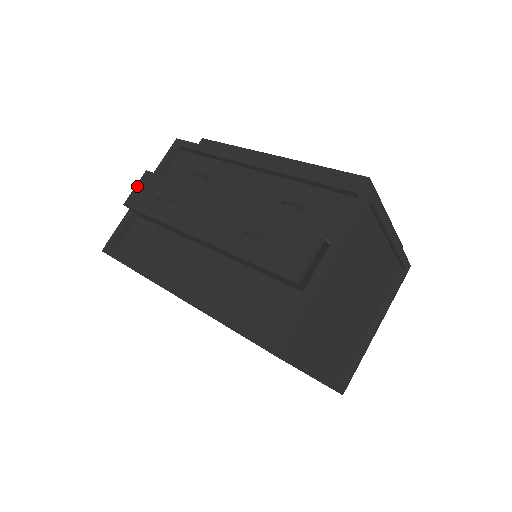
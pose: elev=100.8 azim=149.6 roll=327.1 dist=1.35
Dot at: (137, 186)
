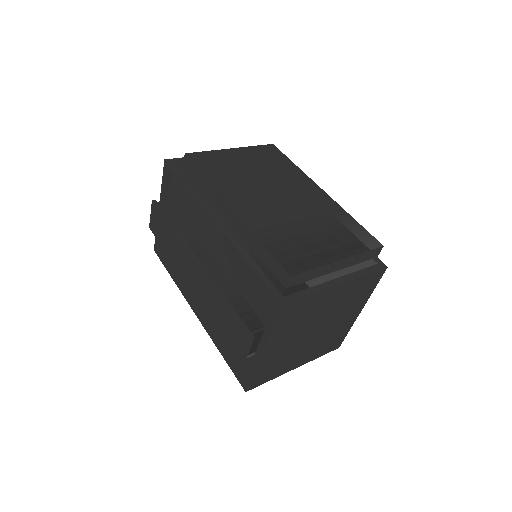
Dot at: (151, 214)
